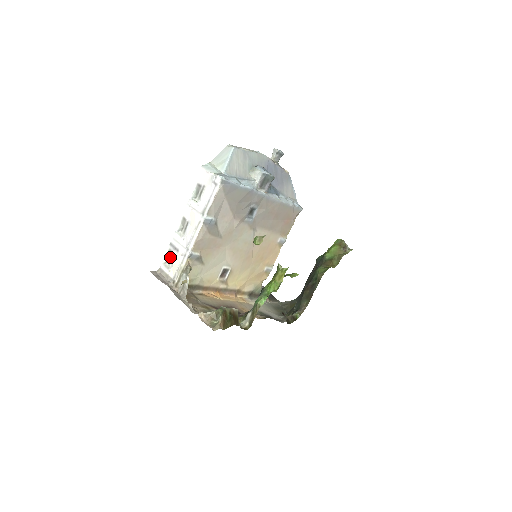
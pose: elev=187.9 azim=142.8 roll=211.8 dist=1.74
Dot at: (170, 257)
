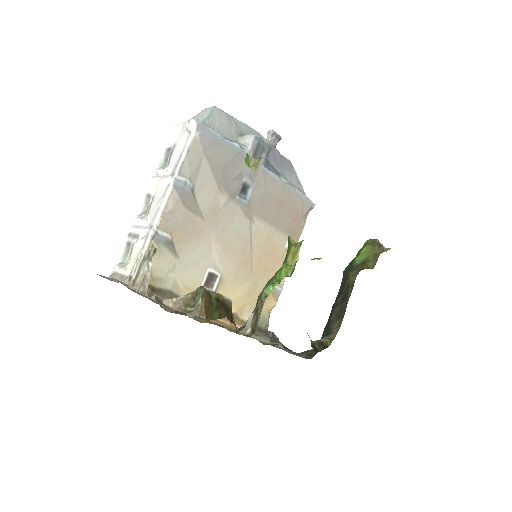
Dot at: (128, 253)
